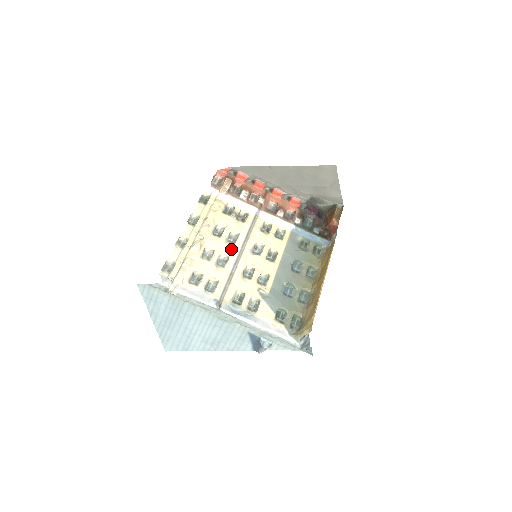
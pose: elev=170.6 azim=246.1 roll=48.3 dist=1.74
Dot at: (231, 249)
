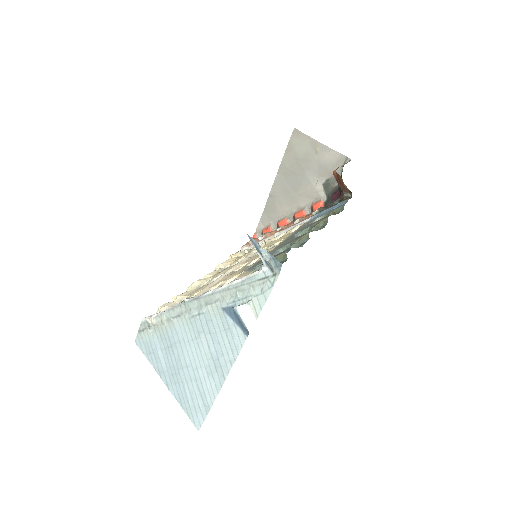
Dot at: occluded
